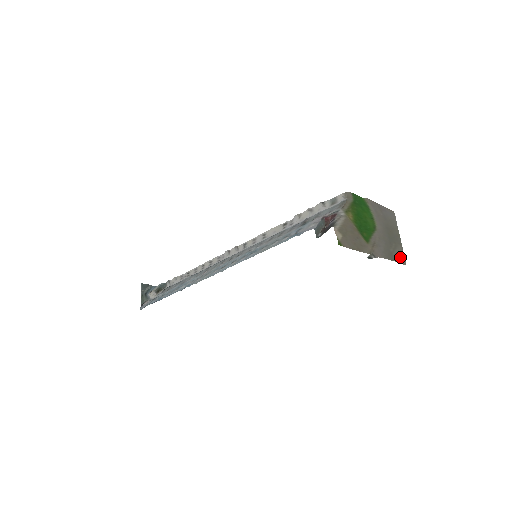
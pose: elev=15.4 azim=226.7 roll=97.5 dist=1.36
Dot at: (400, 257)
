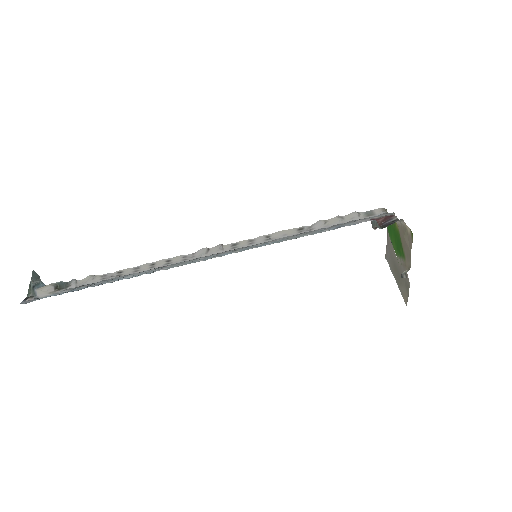
Dot at: (405, 295)
